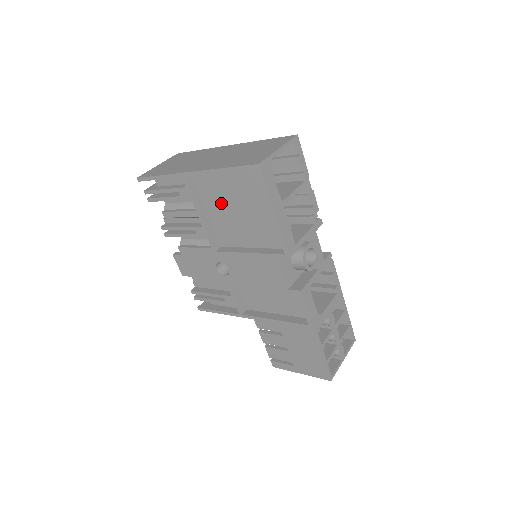
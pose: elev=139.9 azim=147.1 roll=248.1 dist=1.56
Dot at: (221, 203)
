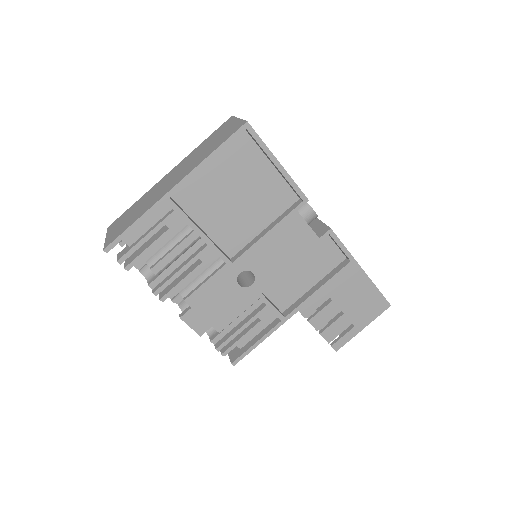
Dot at: (214, 205)
